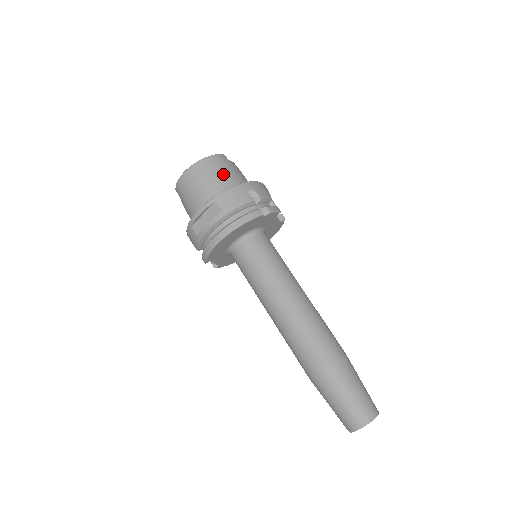
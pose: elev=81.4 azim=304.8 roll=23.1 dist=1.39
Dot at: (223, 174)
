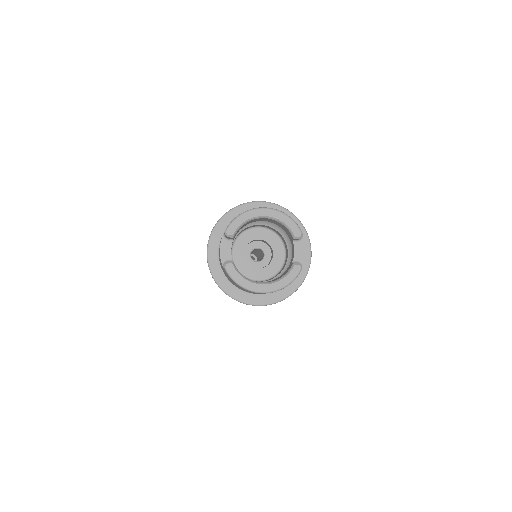
Dot at: occluded
